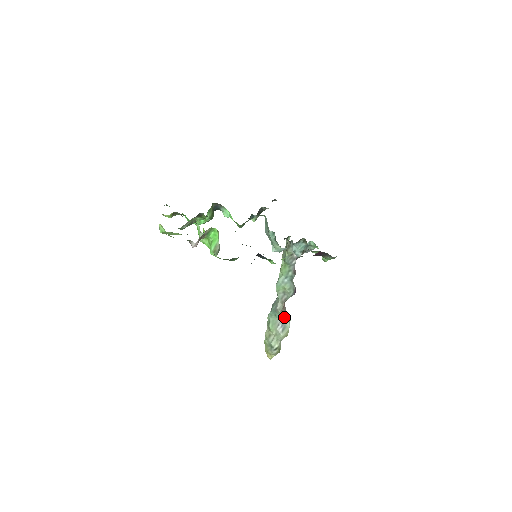
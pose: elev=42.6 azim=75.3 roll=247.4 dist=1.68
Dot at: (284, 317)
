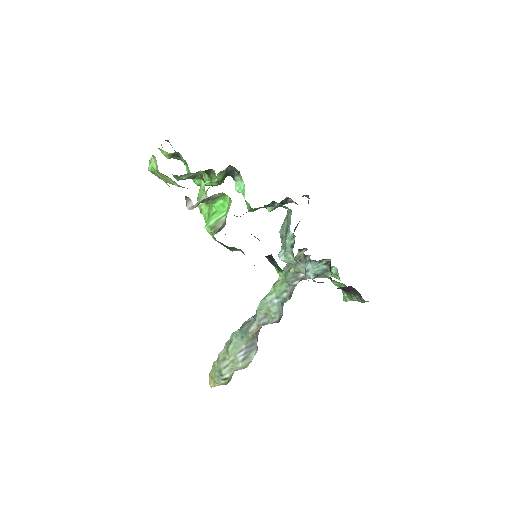
Dot at: (252, 344)
